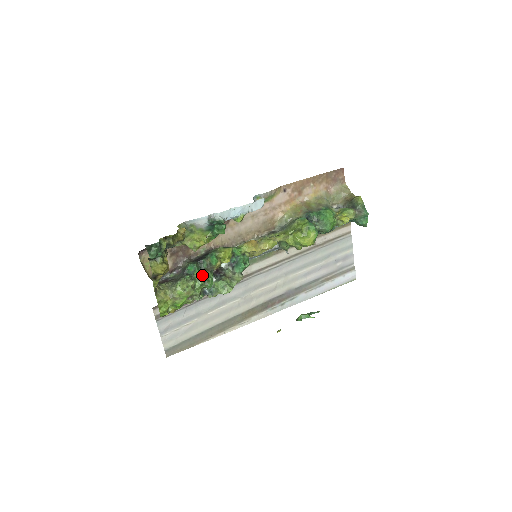
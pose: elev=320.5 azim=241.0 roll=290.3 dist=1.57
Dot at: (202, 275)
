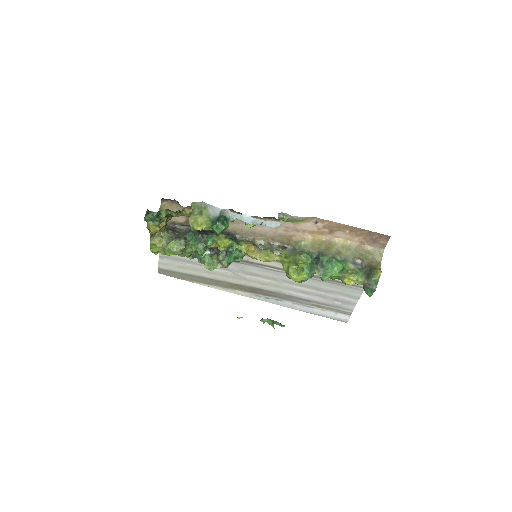
Dot at: (196, 246)
